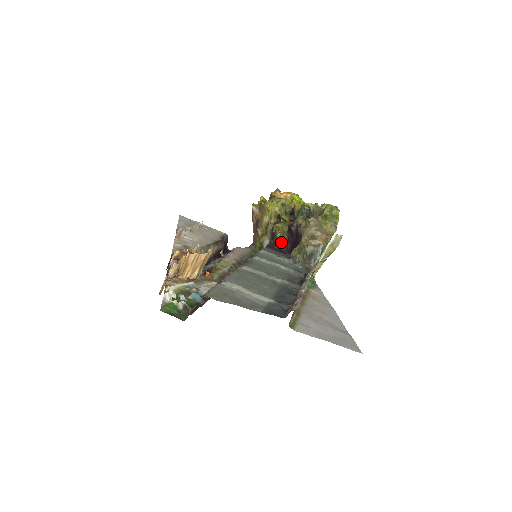
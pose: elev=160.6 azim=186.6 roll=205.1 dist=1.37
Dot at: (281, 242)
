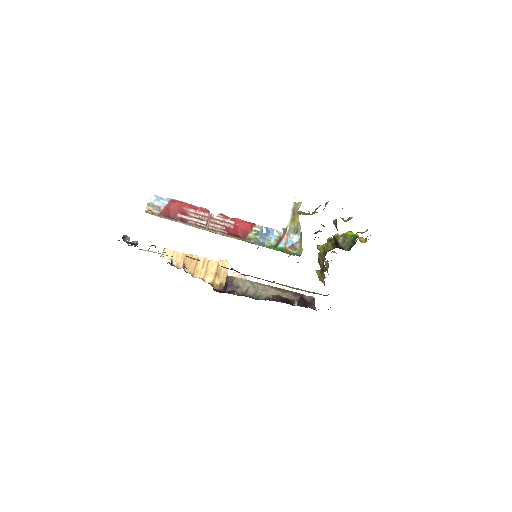
Dot at: (324, 267)
